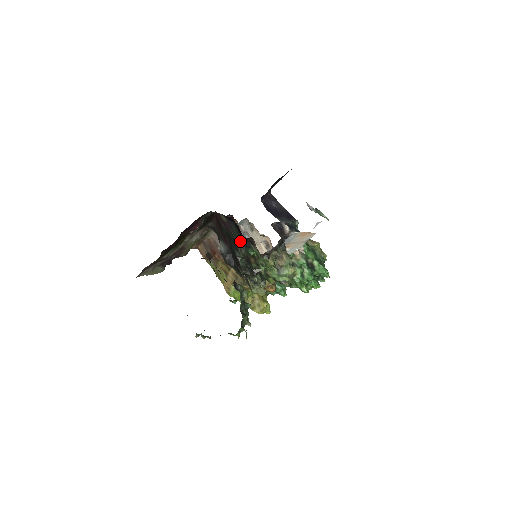
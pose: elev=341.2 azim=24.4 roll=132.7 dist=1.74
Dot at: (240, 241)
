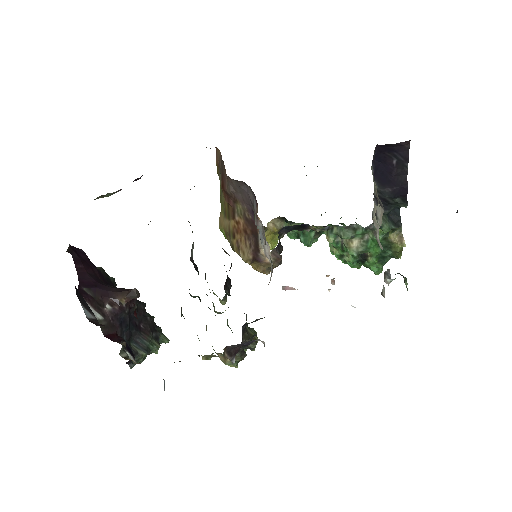
Dot at: (181, 315)
